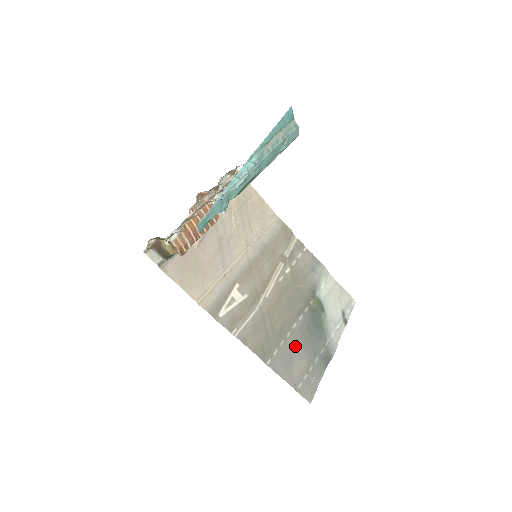
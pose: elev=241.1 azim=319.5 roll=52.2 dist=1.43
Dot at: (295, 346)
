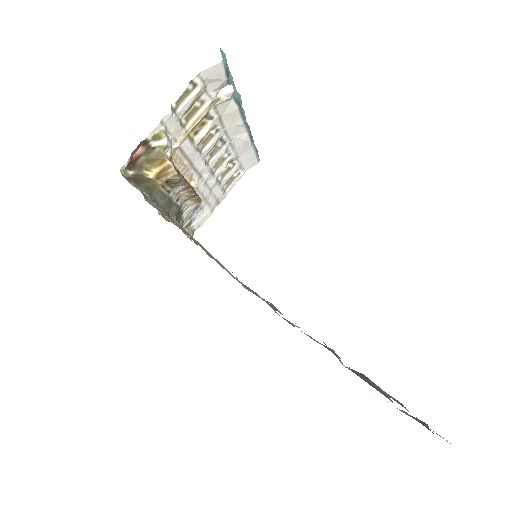
Dot at: occluded
